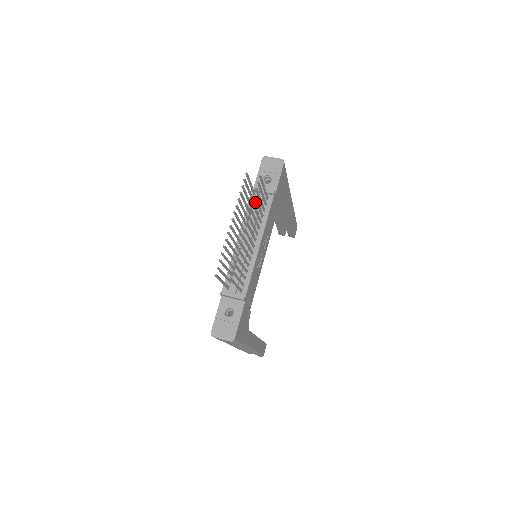
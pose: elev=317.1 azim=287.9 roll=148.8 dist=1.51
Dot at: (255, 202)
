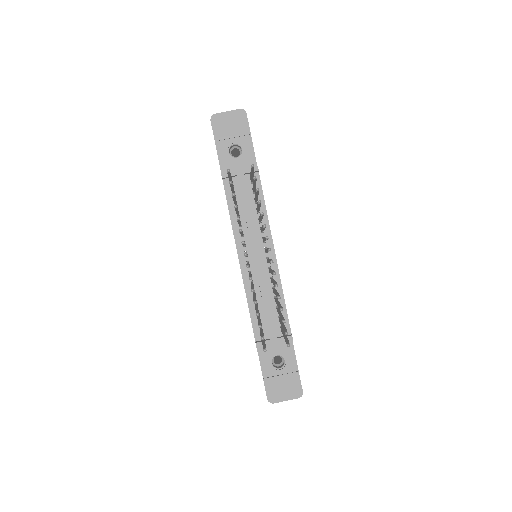
Dot at: (236, 194)
